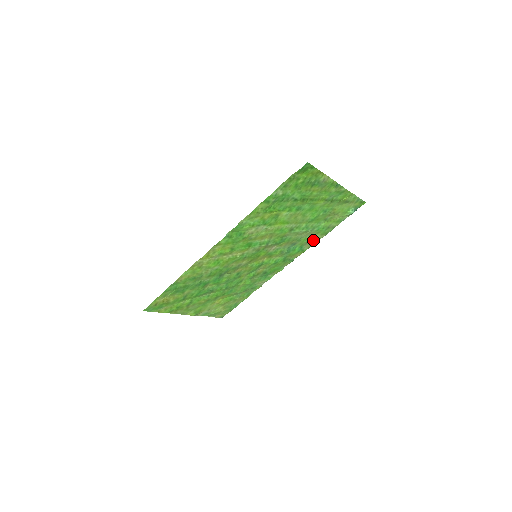
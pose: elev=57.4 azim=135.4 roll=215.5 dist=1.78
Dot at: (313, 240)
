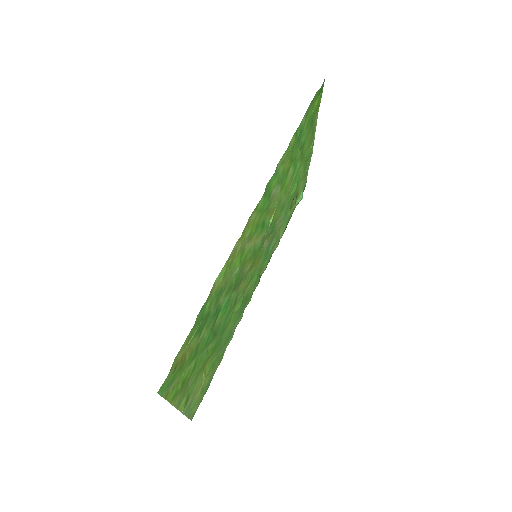
Dot at: (277, 241)
